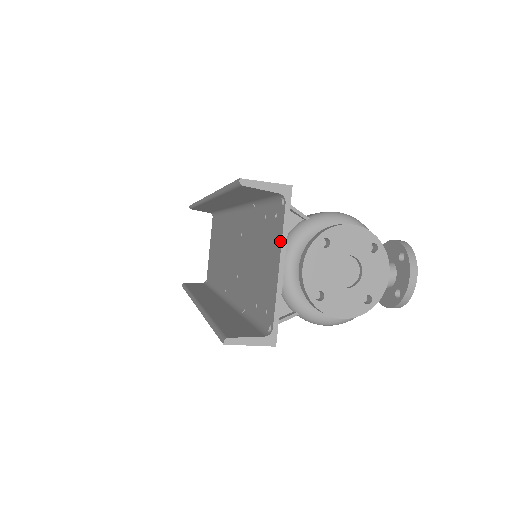
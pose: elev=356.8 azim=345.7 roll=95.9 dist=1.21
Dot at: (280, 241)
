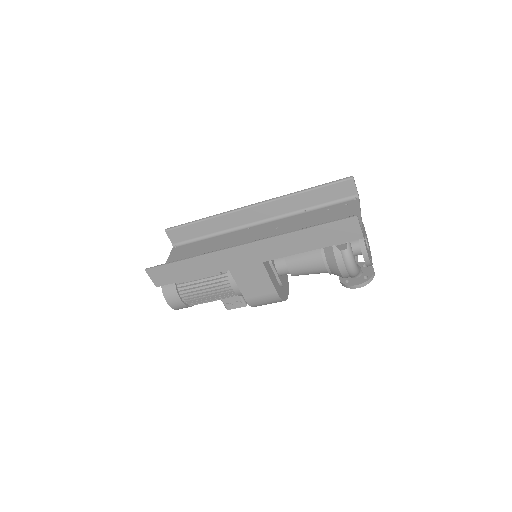
Dot at: (358, 208)
